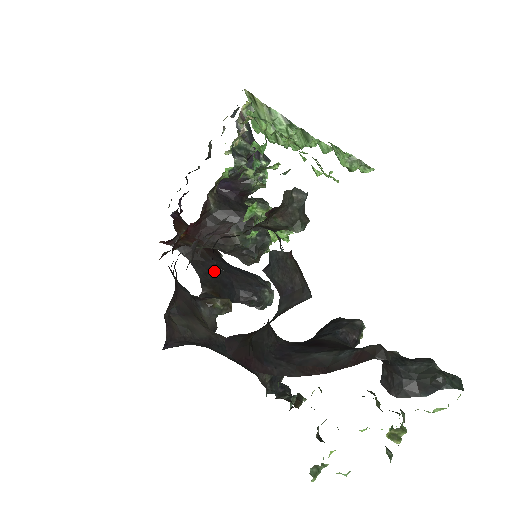
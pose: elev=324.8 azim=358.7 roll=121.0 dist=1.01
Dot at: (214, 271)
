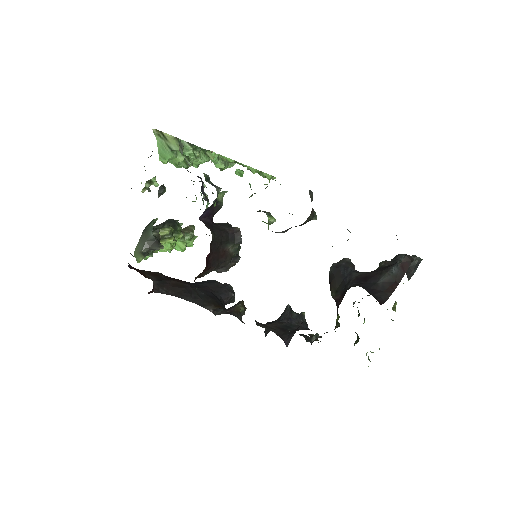
Dot at: (197, 292)
